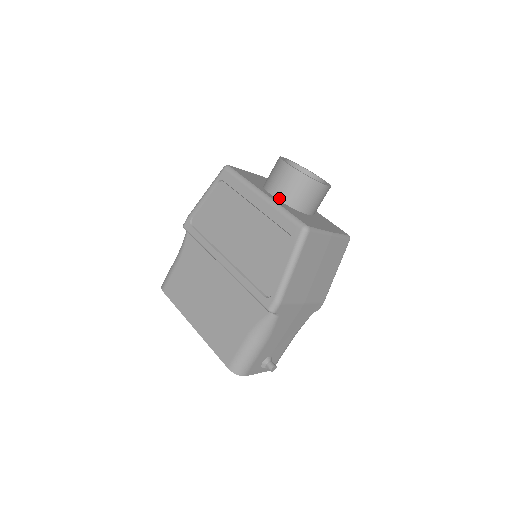
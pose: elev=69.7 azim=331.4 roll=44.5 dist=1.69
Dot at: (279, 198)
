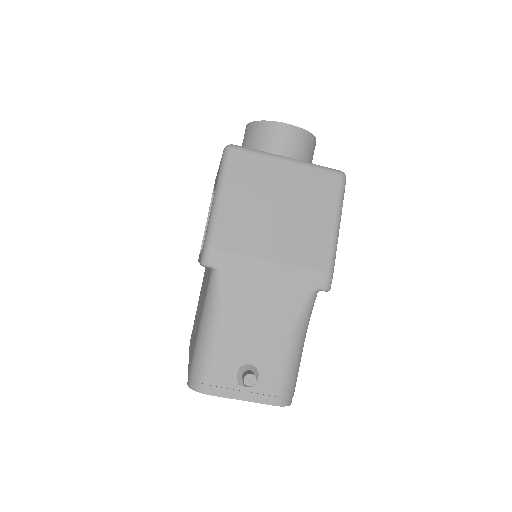
Dot at: occluded
